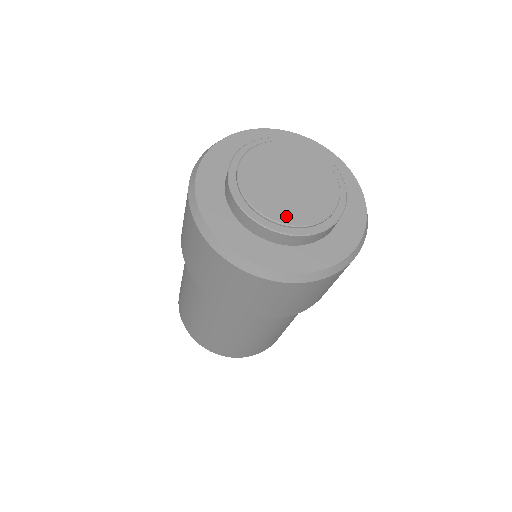
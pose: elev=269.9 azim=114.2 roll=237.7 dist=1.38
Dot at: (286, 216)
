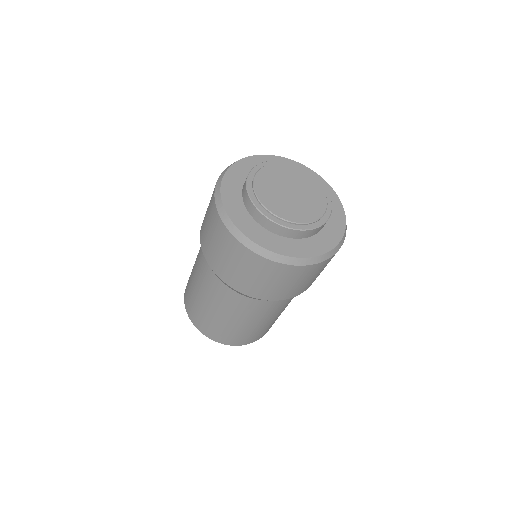
Dot at: (279, 211)
